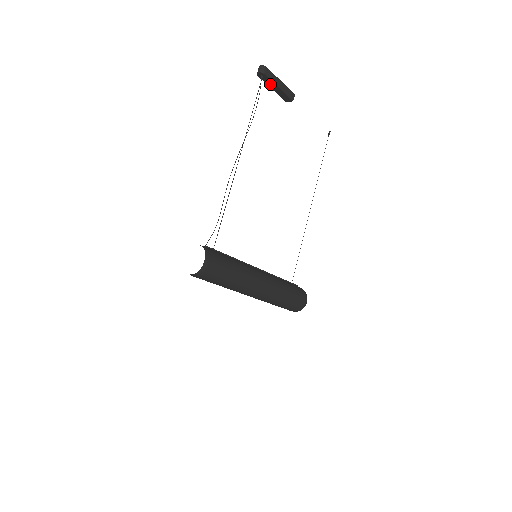
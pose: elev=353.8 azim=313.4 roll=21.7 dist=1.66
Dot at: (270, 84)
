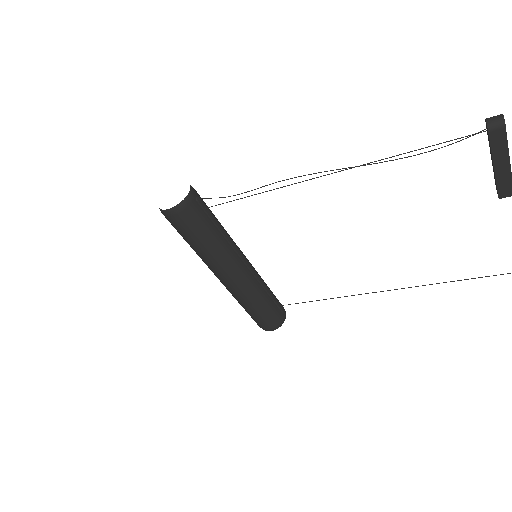
Dot at: occluded
